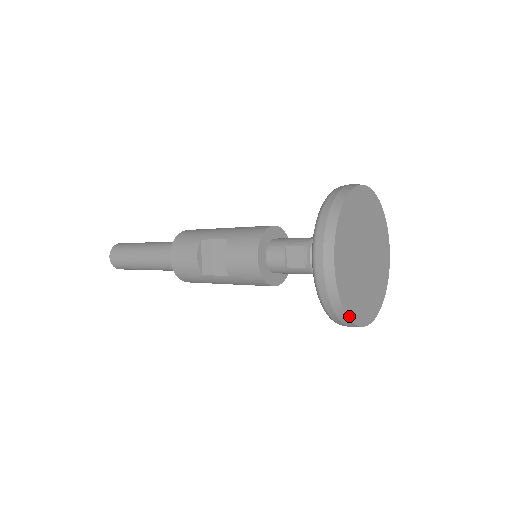
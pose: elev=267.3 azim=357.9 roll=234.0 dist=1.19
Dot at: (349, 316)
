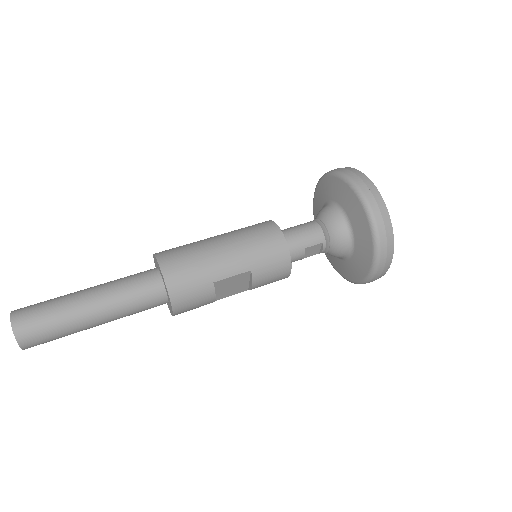
Dot at: occluded
